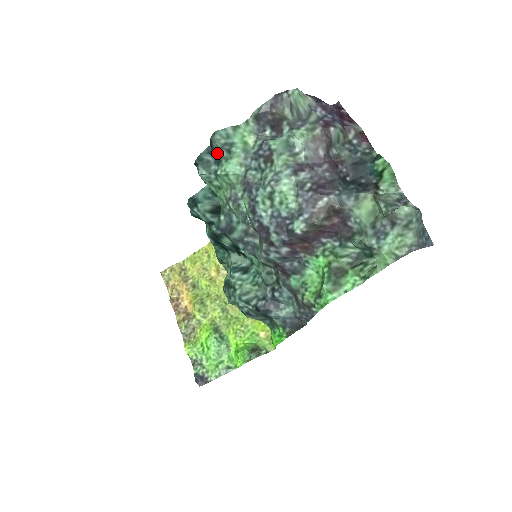
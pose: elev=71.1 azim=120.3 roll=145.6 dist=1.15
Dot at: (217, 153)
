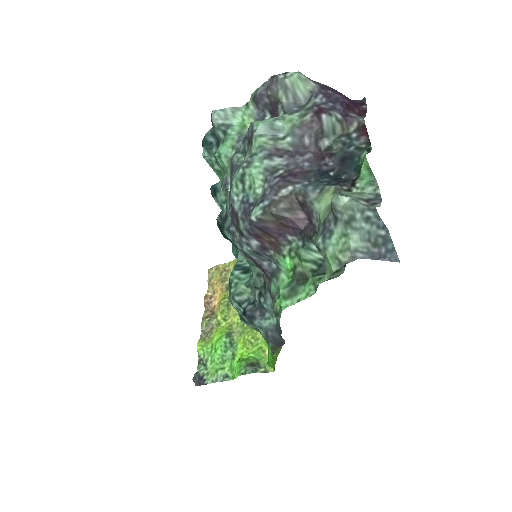
Dot at: (216, 134)
